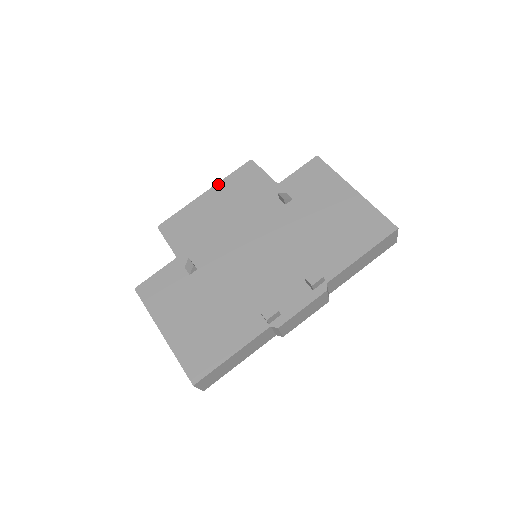
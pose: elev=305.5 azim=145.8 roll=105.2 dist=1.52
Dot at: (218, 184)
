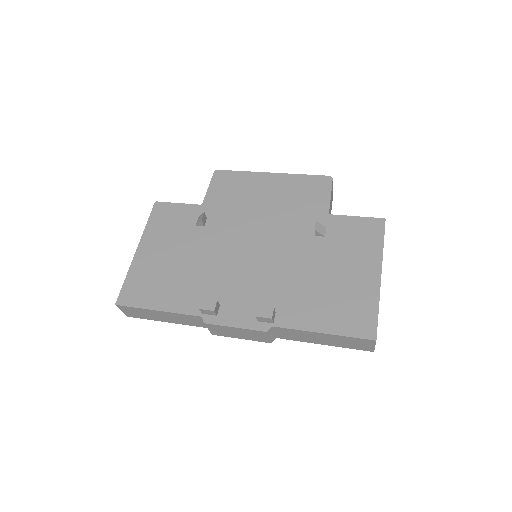
Dot at: (288, 174)
